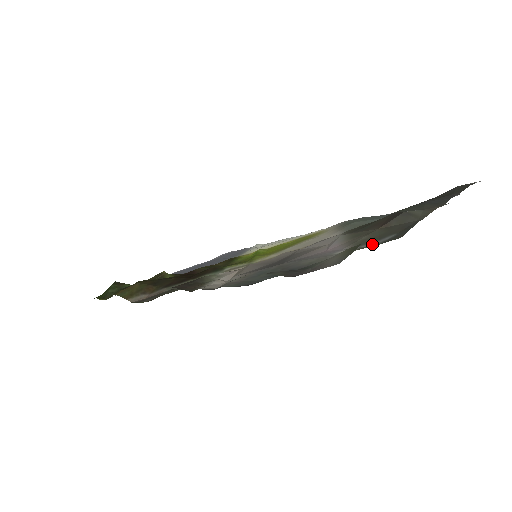
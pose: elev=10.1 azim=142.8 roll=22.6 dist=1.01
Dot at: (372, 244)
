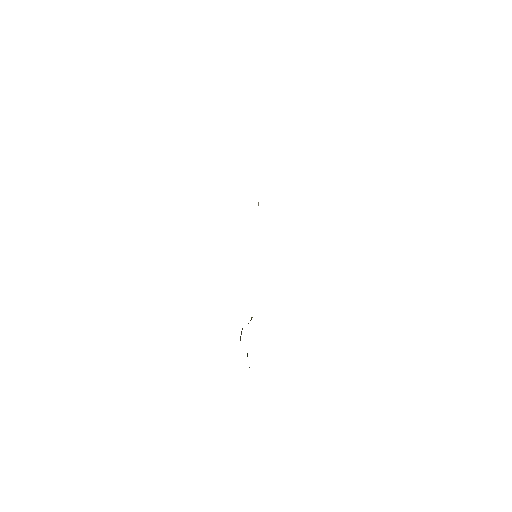
Dot at: occluded
